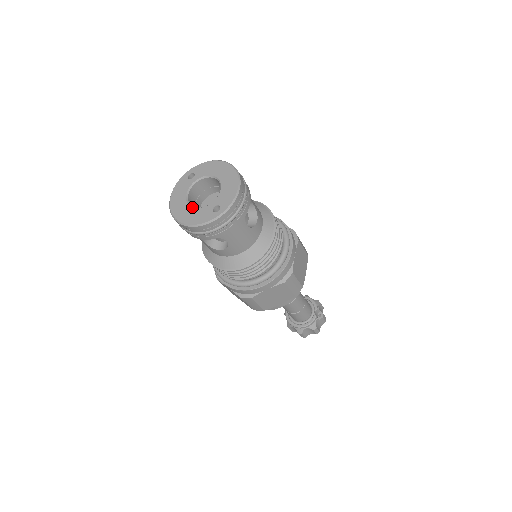
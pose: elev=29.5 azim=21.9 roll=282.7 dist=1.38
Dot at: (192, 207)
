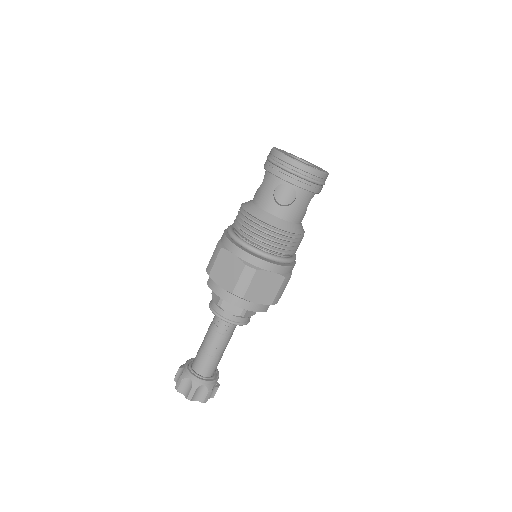
Dot at: (295, 158)
